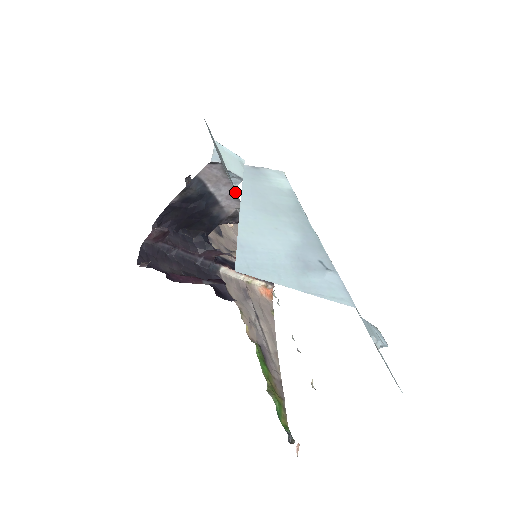
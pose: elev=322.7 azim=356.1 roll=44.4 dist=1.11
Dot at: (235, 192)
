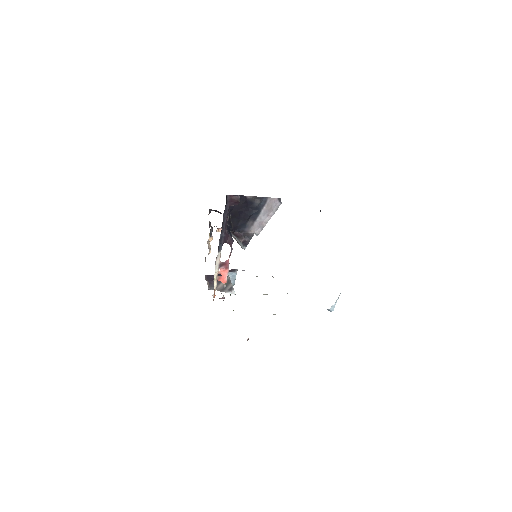
Dot at: occluded
